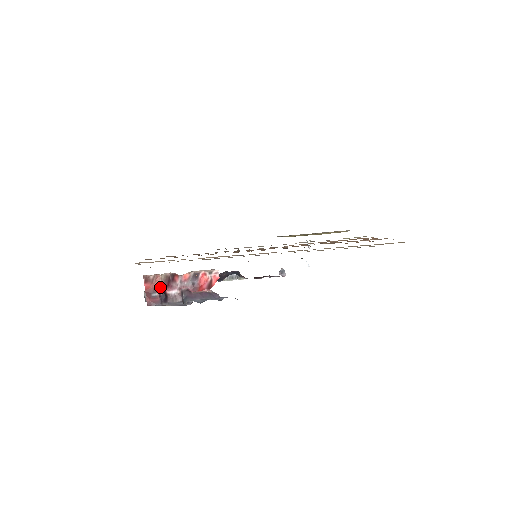
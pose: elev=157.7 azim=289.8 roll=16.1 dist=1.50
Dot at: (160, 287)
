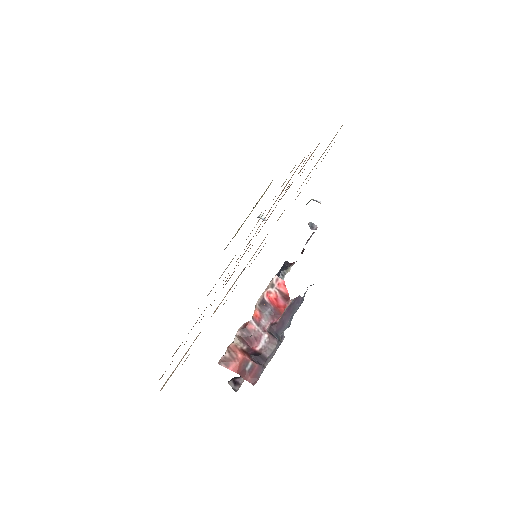
Dot at: (245, 354)
